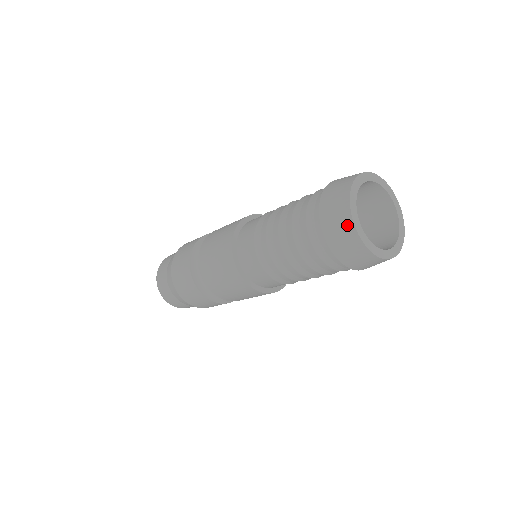
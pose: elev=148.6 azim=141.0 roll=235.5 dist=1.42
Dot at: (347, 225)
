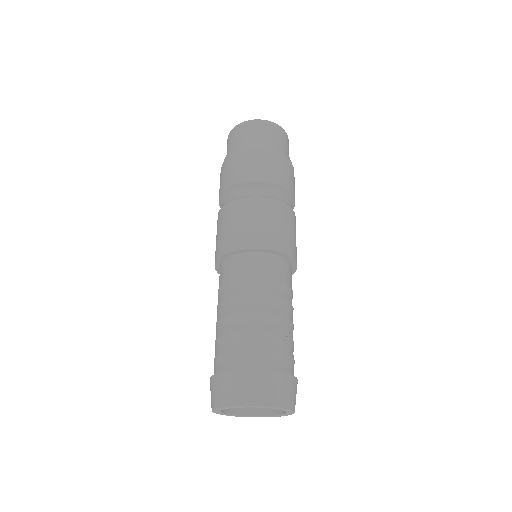
Dot at: (211, 404)
